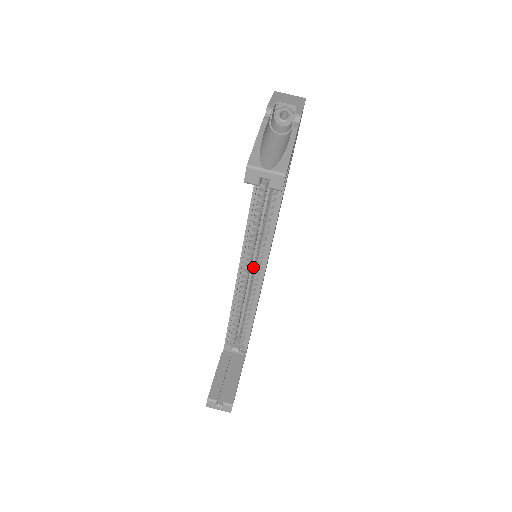
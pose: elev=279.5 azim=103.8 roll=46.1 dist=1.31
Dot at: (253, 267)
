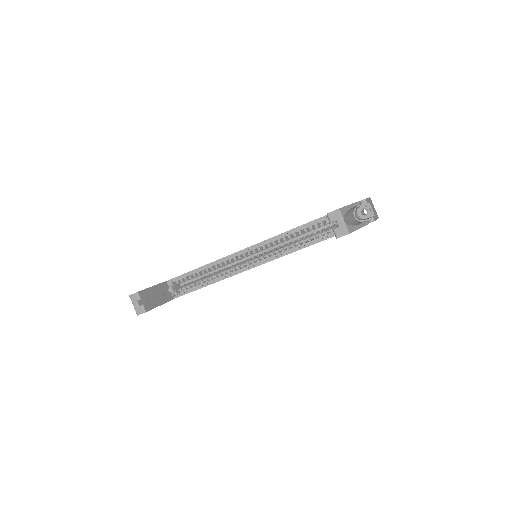
Dot at: occluded
